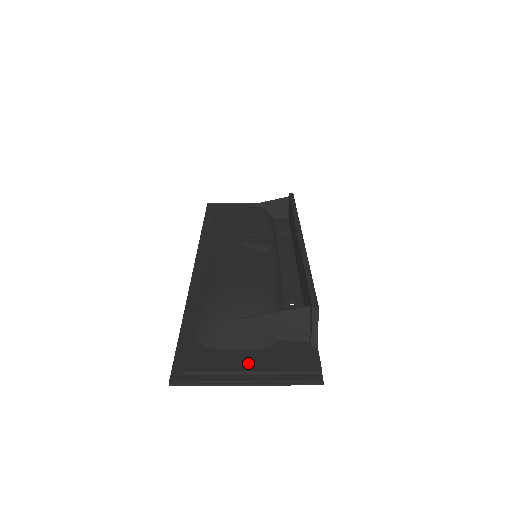
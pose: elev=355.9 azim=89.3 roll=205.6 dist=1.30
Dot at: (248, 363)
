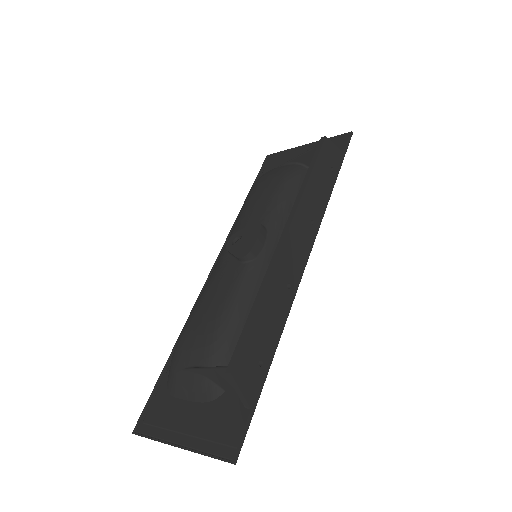
Dot at: (186, 421)
